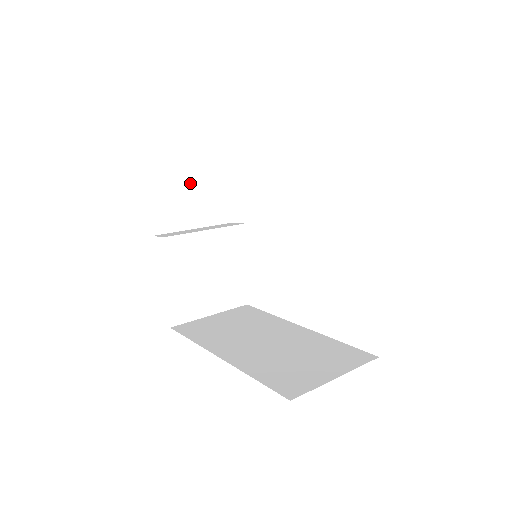
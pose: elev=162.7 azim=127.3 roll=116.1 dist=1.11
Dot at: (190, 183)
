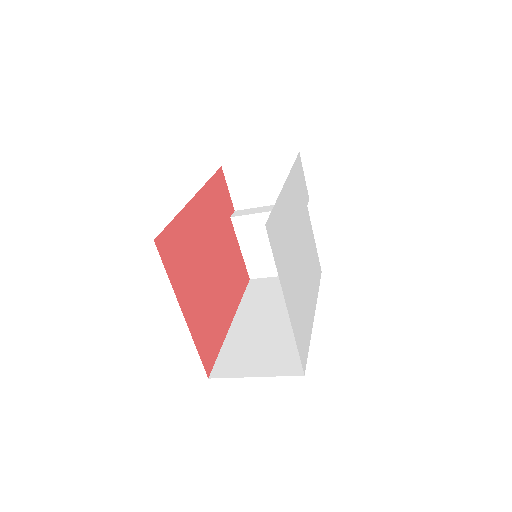
Dot at: (260, 169)
